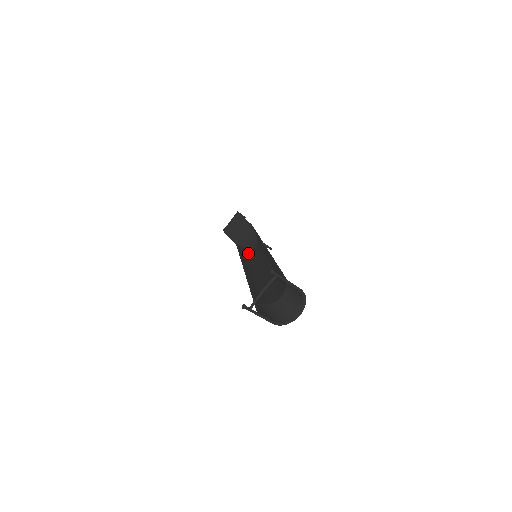
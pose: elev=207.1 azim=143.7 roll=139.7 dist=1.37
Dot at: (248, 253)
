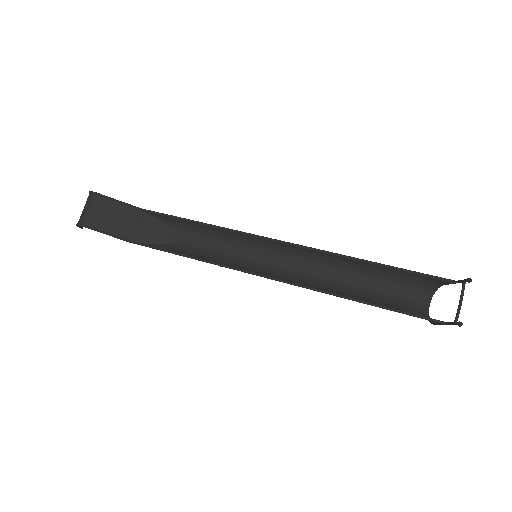
Dot at: (184, 251)
